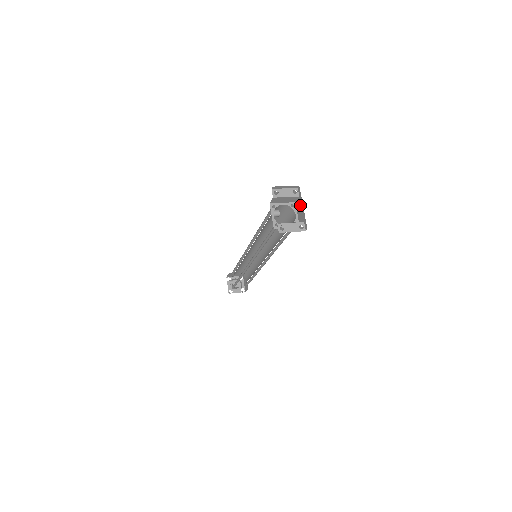
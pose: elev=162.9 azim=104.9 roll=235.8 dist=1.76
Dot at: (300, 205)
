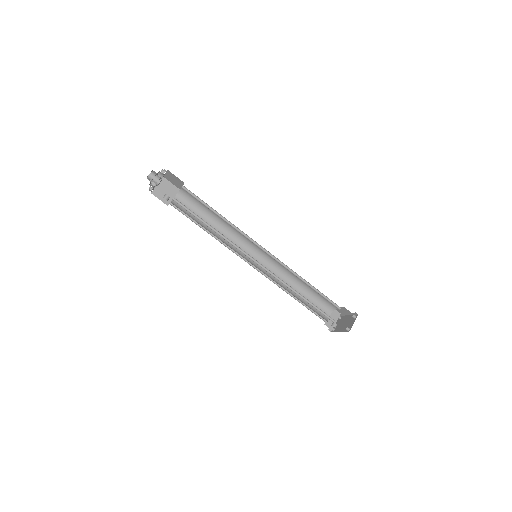
Dot at: (347, 313)
